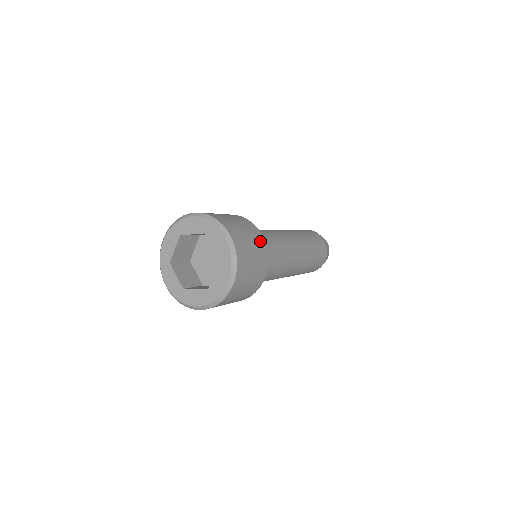
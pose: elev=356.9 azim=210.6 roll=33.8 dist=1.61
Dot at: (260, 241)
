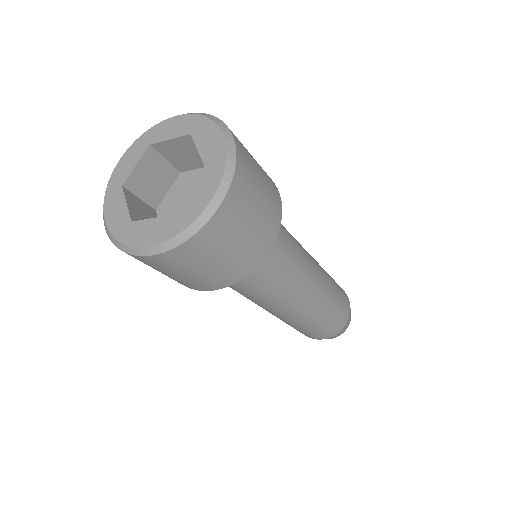
Dot at: (273, 187)
